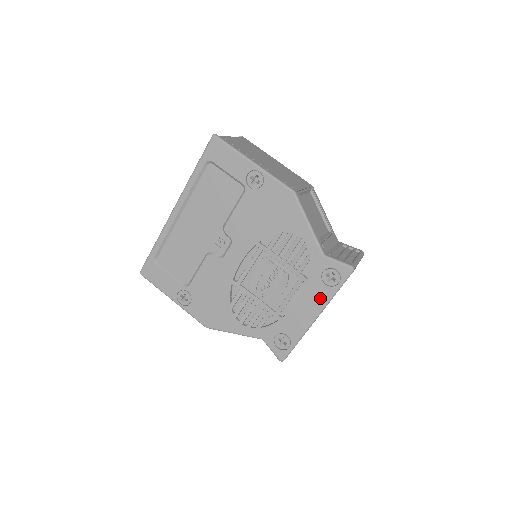
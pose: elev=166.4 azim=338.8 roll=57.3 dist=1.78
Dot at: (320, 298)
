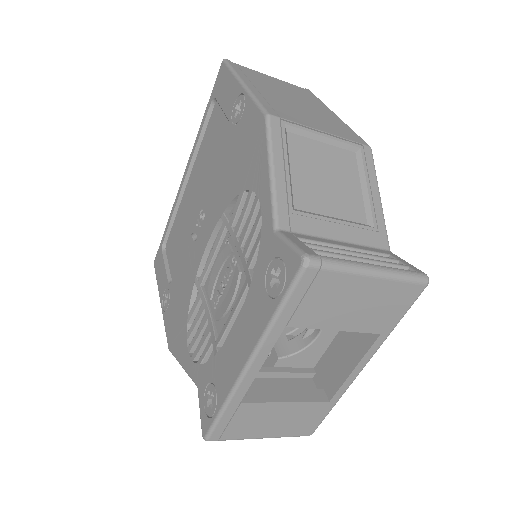
Dot at: (257, 321)
